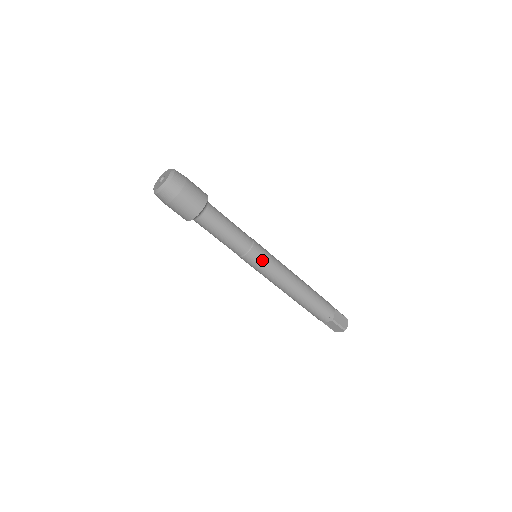
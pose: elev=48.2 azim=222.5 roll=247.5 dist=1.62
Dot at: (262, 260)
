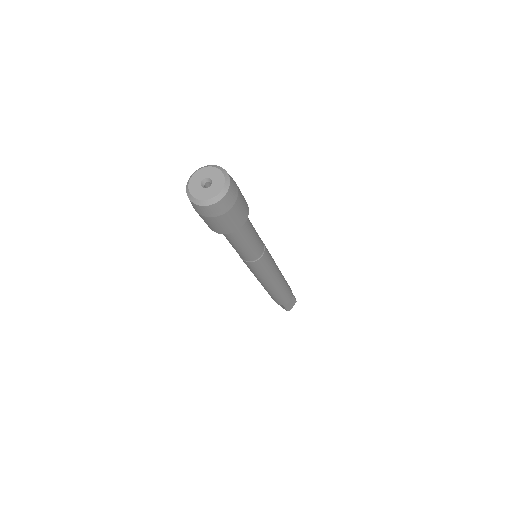
Dot at: (260, 268)
